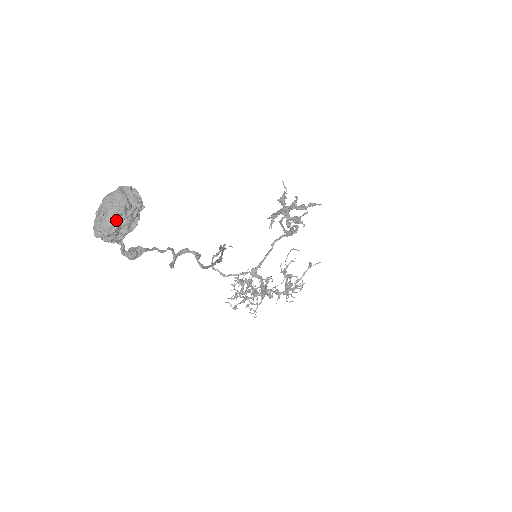
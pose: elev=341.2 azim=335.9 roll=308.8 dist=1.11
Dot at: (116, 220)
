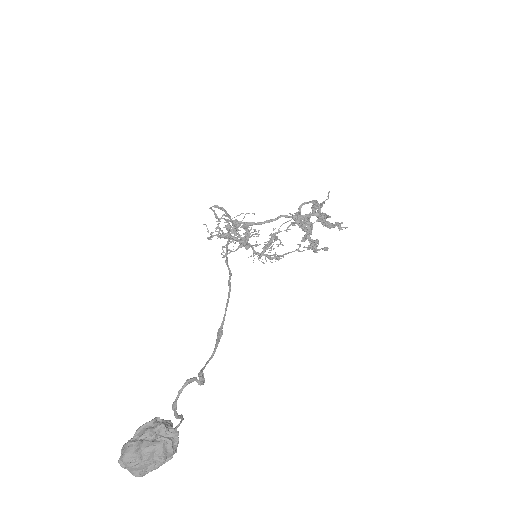
Dot at: (146, 473)
